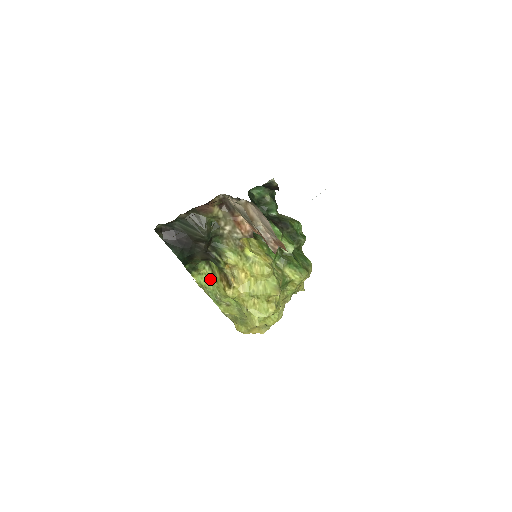
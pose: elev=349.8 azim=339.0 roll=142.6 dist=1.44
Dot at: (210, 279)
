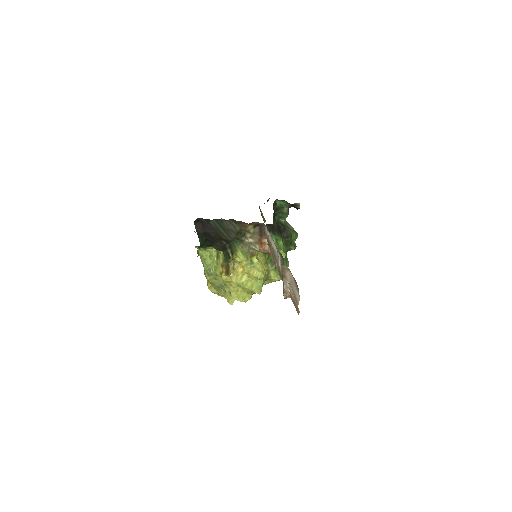
Dot at: (212, 257)
